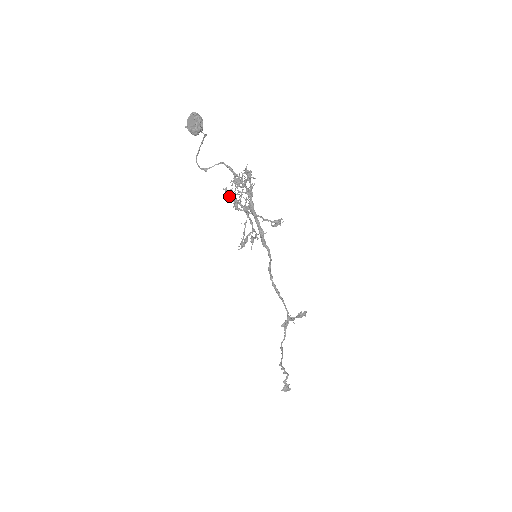
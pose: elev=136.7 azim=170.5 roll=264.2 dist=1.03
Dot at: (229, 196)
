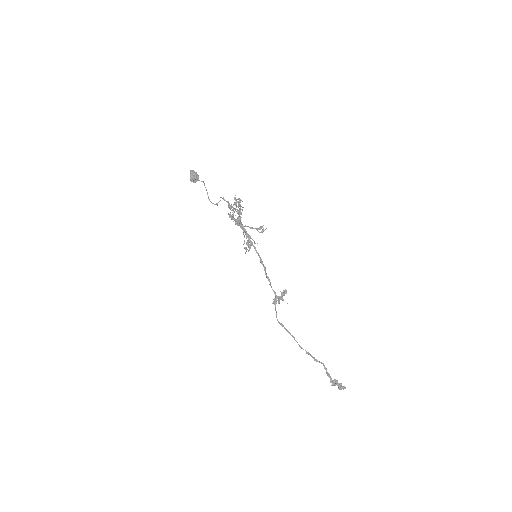
Dot at: (229, 217)
